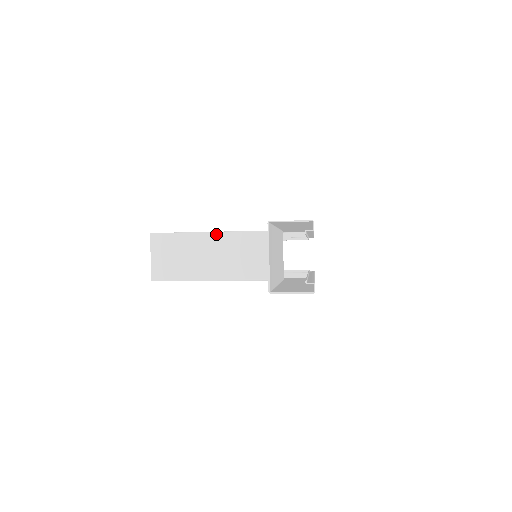
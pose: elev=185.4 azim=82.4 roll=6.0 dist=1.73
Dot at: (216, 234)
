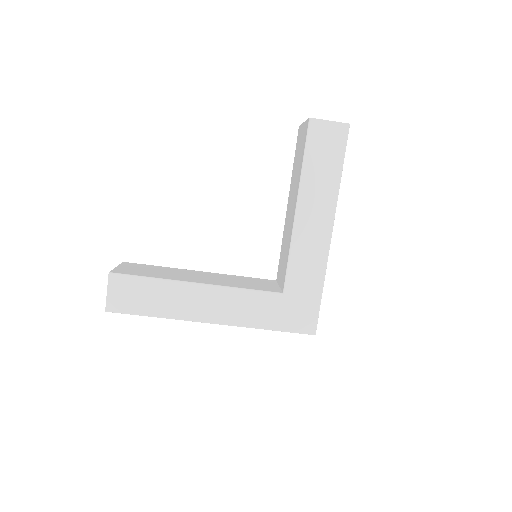
Dot at: (202, 272)
